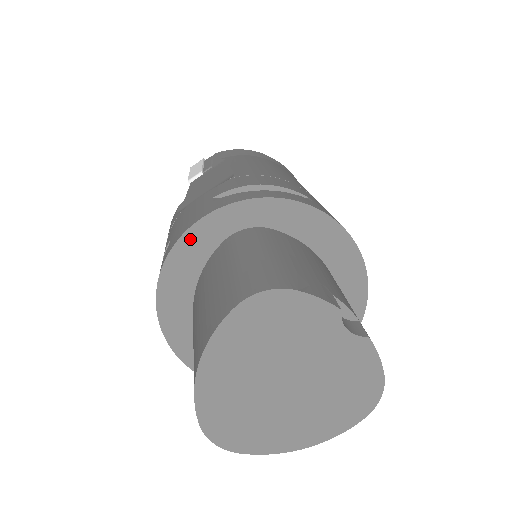
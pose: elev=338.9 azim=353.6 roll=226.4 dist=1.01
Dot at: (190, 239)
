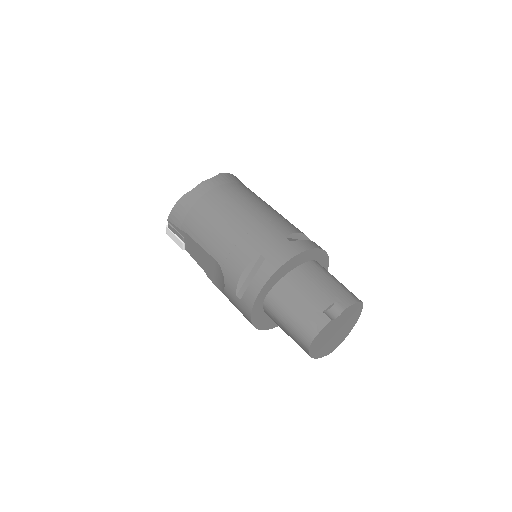
Dot at: (255, 319)
